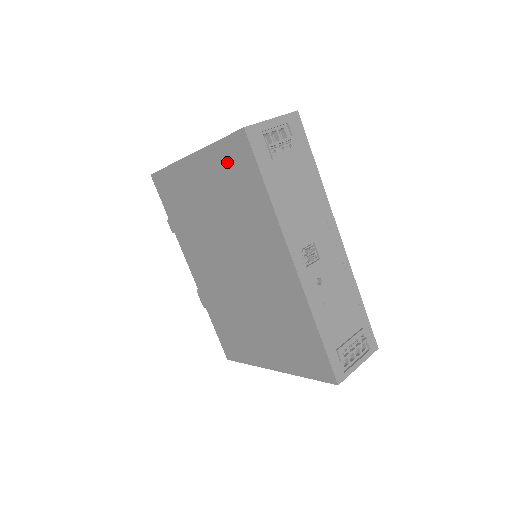
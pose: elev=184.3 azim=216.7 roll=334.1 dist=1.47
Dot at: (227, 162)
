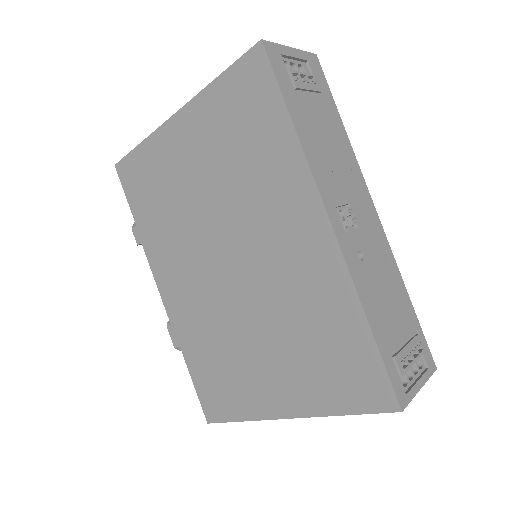
Dot at: (231, 101)
